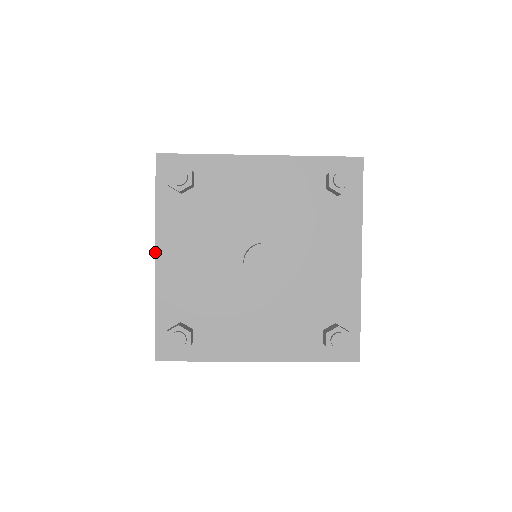
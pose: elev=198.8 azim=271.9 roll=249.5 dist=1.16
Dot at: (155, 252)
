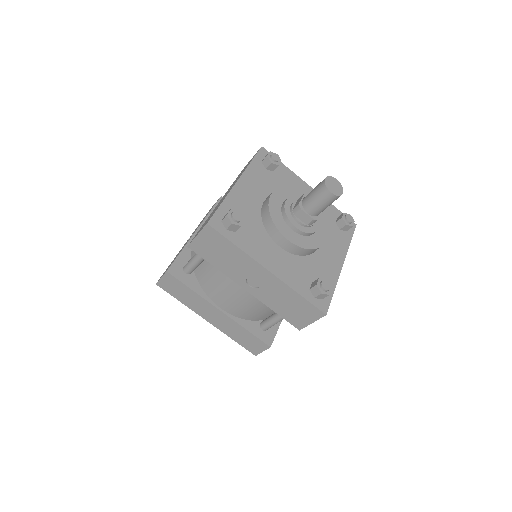
Dot at: (239, 178)
